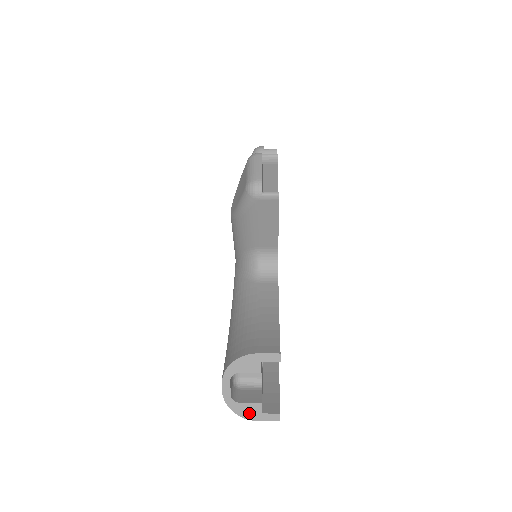
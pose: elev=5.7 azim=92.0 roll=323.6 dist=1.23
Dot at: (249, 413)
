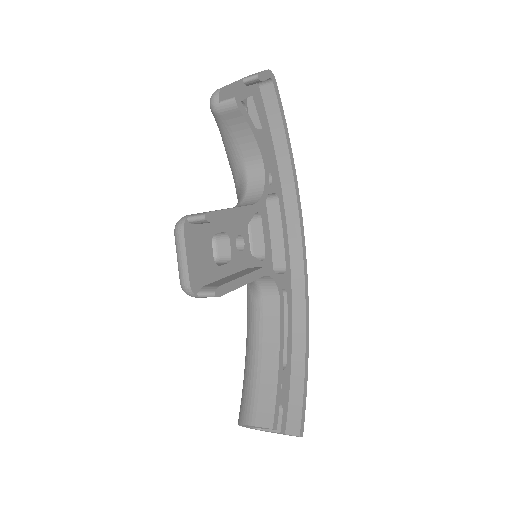
Dot at: occluded
